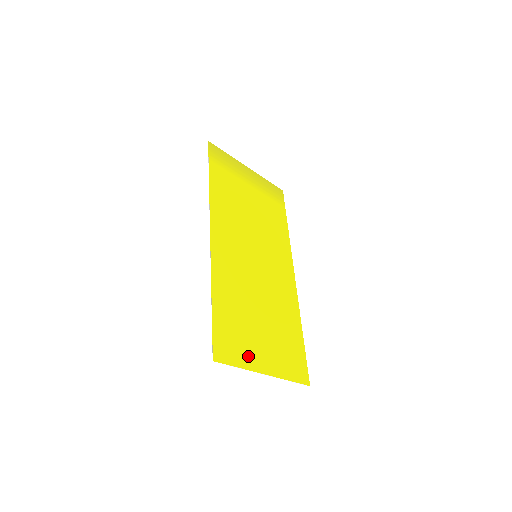
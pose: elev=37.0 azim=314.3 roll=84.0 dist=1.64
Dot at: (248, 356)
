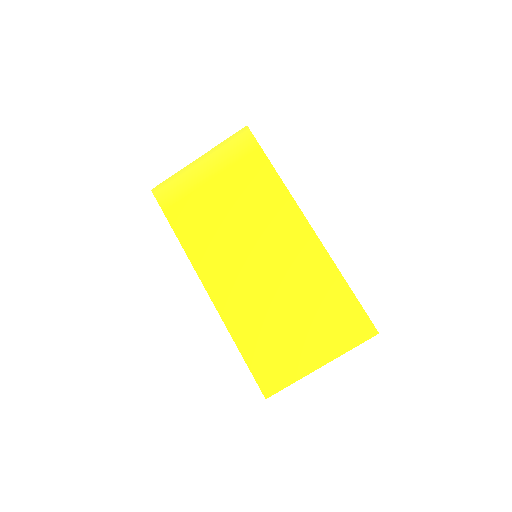
Dot at: (295, 366)
